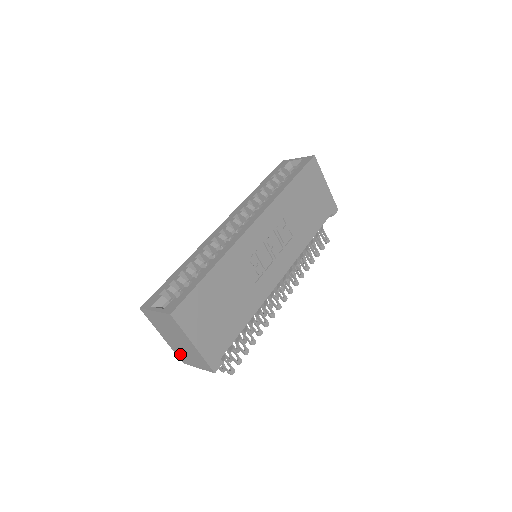
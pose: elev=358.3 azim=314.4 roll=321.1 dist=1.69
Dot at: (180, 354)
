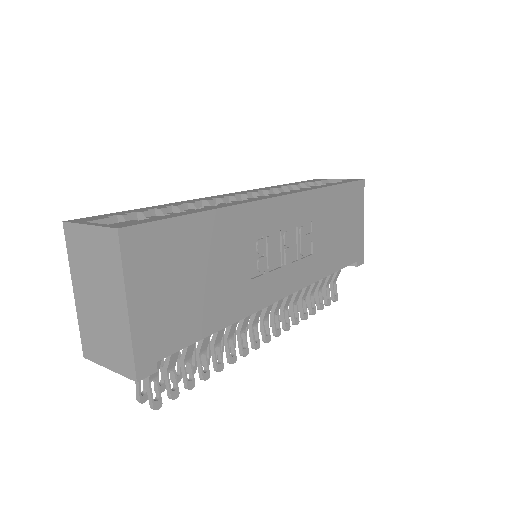
Dot at: (88, 334)
